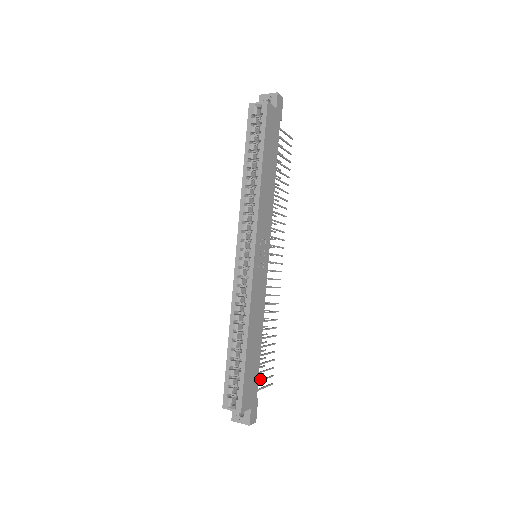
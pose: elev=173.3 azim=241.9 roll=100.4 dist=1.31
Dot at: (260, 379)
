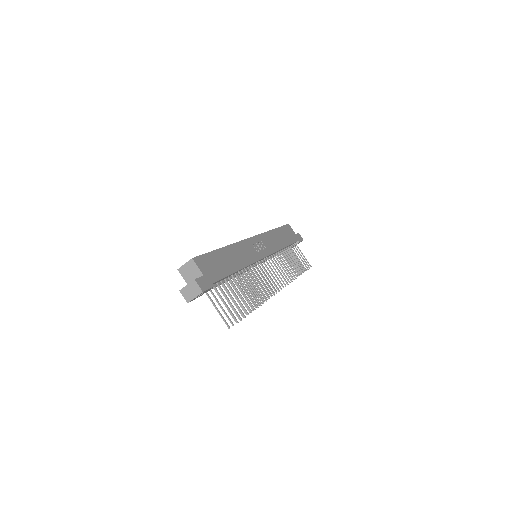
Dot at: (225, 296)
